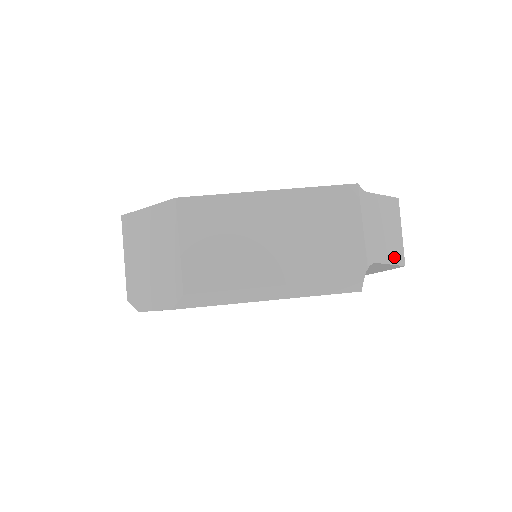
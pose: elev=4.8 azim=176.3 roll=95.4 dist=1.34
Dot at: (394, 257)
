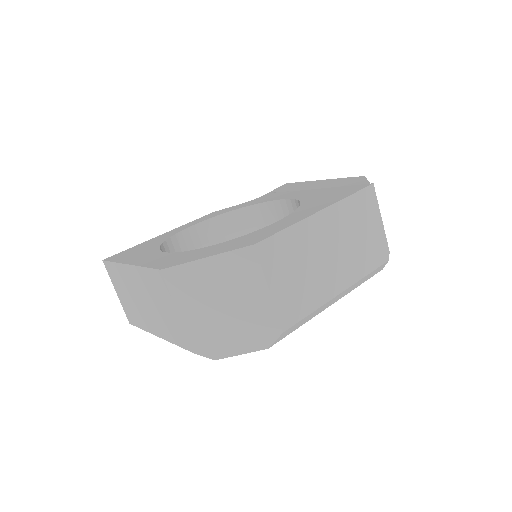
Dot at: occluded
